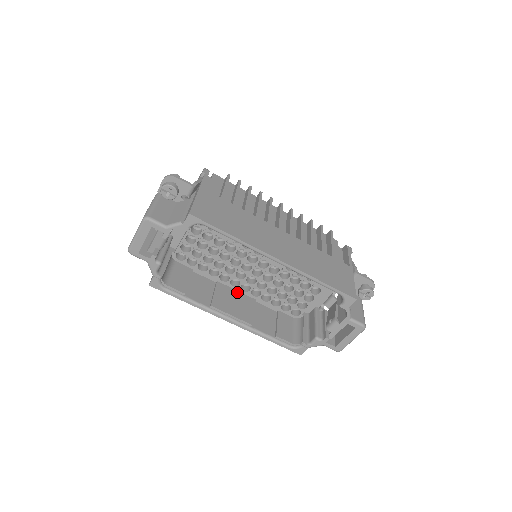
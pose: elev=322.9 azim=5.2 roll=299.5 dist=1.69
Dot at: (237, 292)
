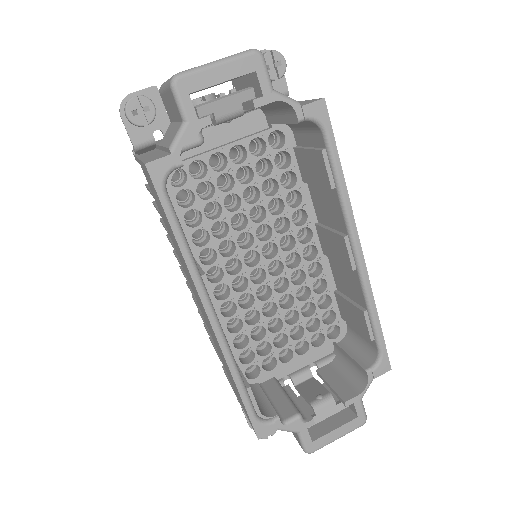
Dot at: occluded
